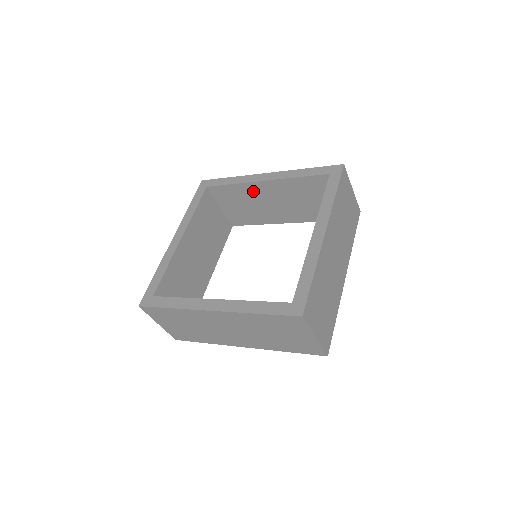
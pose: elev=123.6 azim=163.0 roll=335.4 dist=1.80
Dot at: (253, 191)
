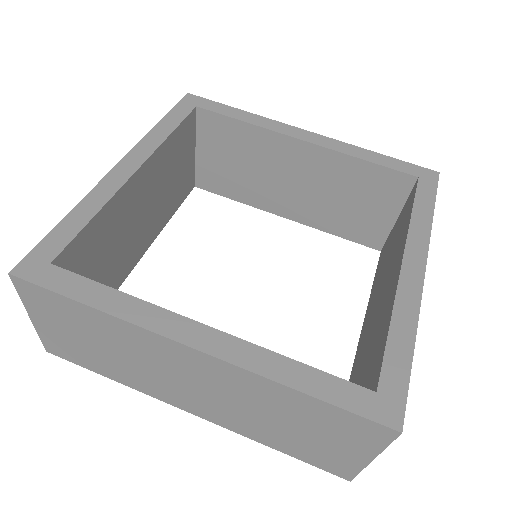
Dot at: (272, 149)
